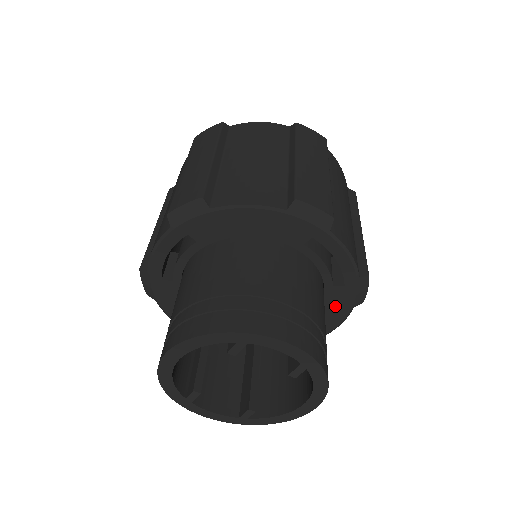
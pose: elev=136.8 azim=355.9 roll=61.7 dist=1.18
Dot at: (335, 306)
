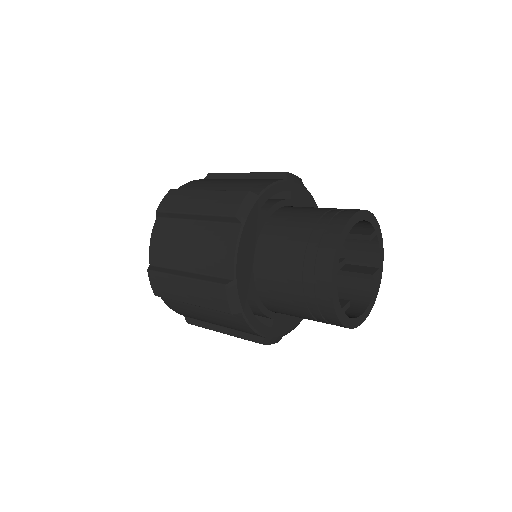
Dot at: occluded
